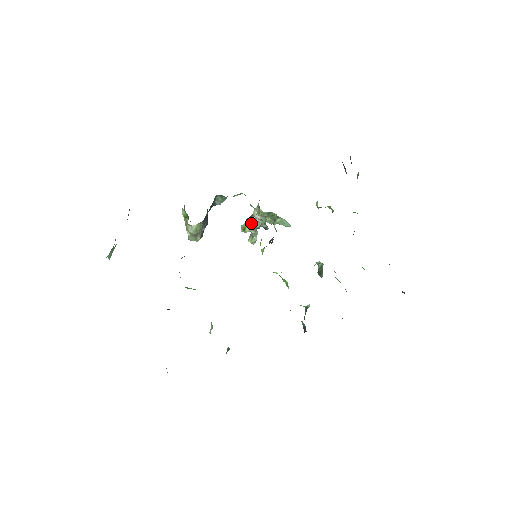
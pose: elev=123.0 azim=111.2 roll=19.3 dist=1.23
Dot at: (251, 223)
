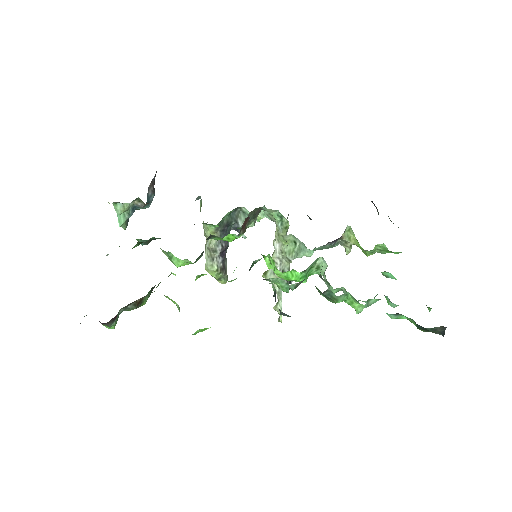
Dot at: occluded
